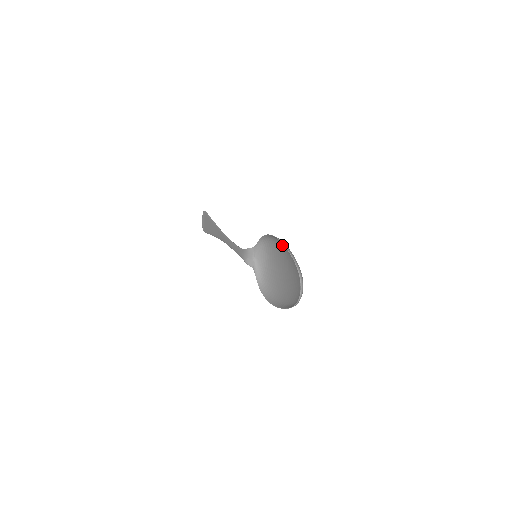
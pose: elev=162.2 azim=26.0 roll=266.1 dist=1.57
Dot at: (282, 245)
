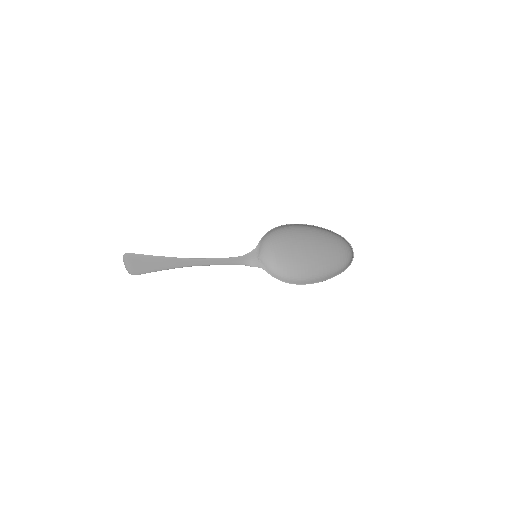
Dot at: (297, 229)
